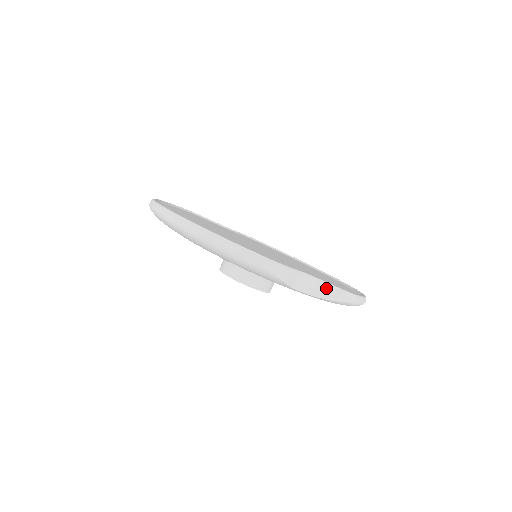
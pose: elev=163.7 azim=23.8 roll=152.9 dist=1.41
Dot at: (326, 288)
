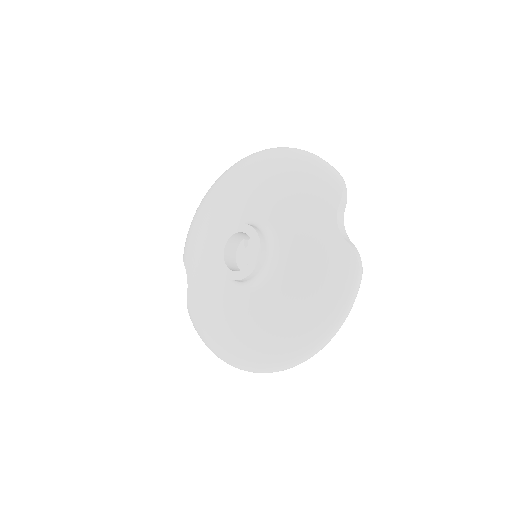
Dot at: occluded
